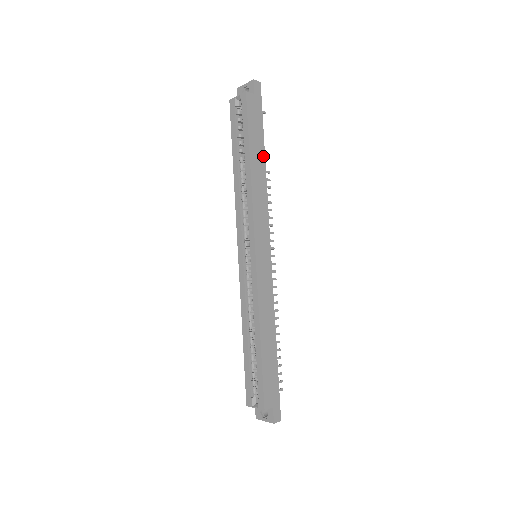
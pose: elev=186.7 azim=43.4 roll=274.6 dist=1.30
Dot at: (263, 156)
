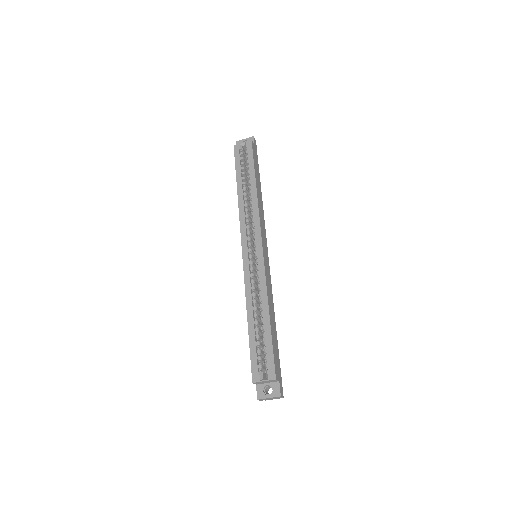
Dot at: (260, 186)
